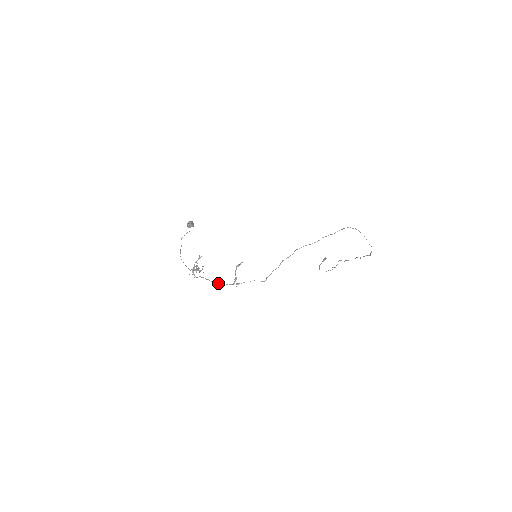
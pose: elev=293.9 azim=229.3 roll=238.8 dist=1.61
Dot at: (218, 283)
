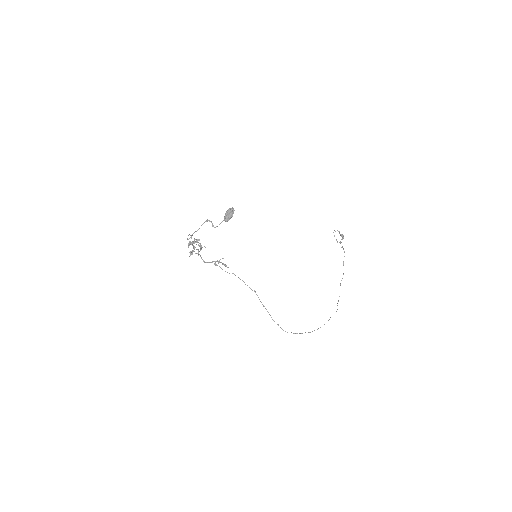
Dot at: (201, 258)
